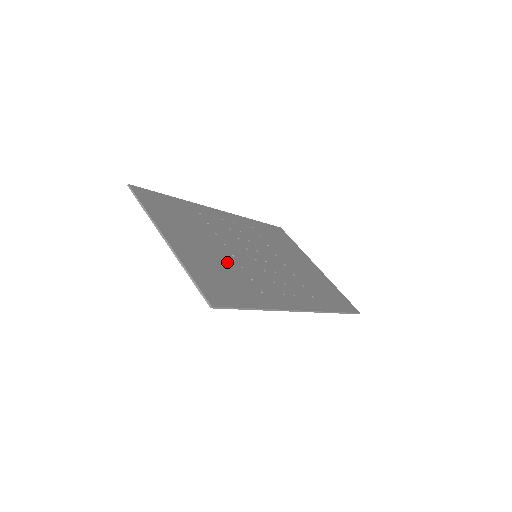
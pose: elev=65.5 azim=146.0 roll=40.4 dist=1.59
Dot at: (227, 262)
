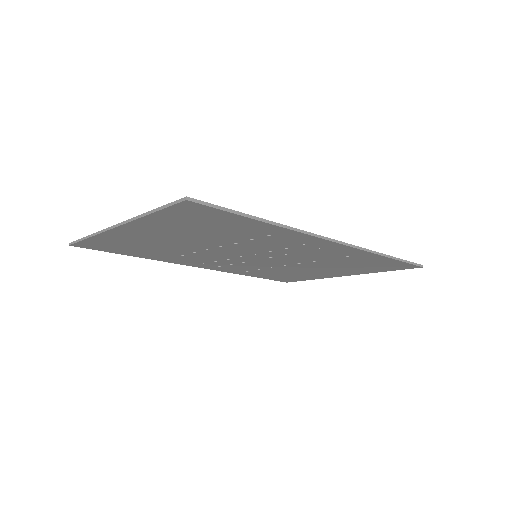
Dot at: occluded
